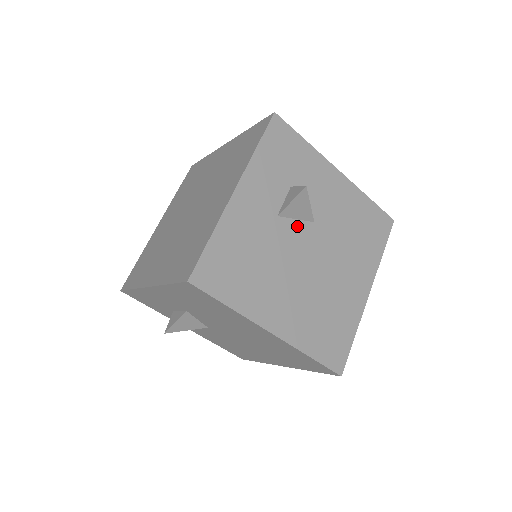
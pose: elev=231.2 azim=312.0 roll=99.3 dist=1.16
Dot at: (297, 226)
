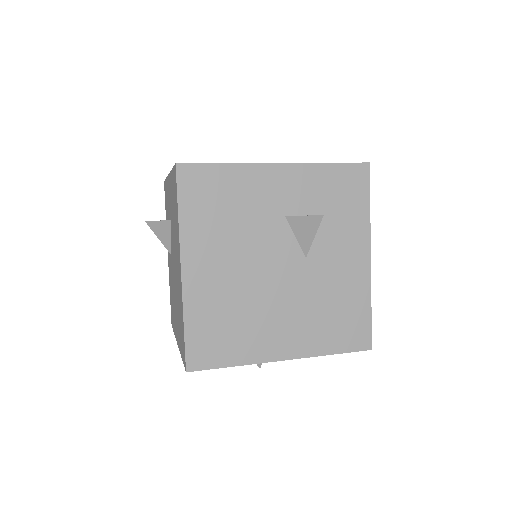
Dot at: (290, 241)
